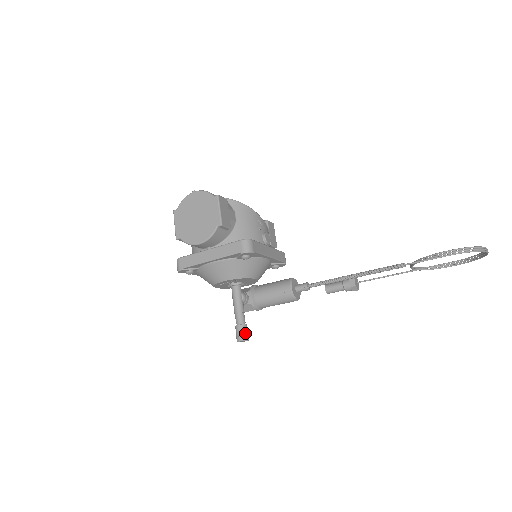
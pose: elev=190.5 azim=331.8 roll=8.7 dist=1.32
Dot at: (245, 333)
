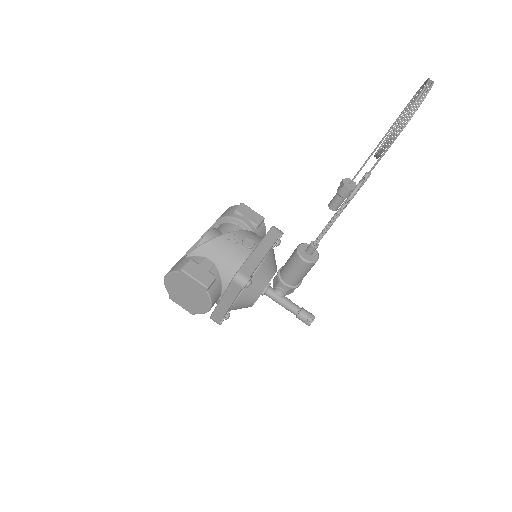
Dot at: (307, 317)
